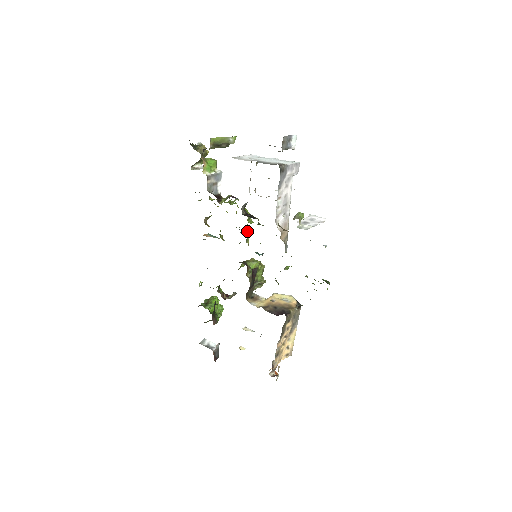
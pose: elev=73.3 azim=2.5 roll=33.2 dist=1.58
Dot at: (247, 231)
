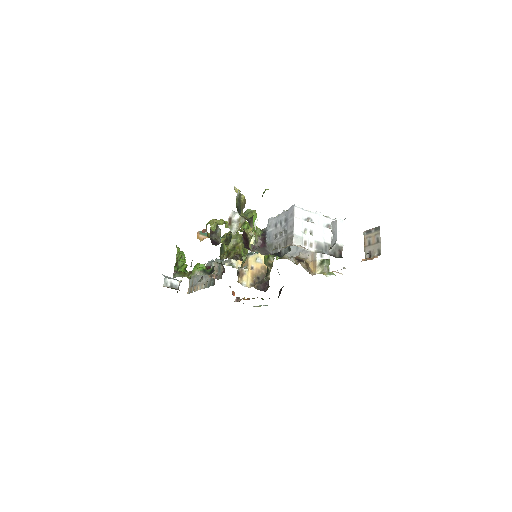
Dot at: occluded
